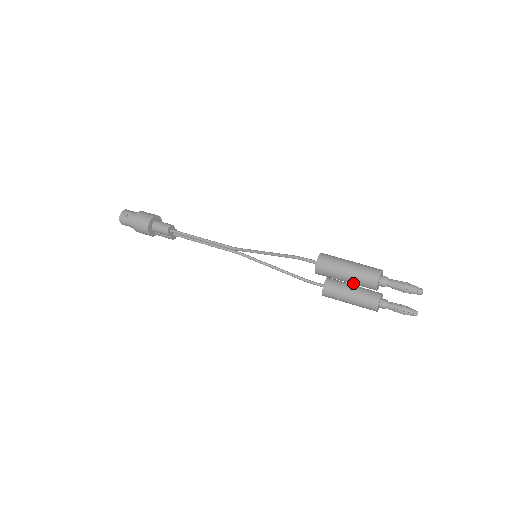
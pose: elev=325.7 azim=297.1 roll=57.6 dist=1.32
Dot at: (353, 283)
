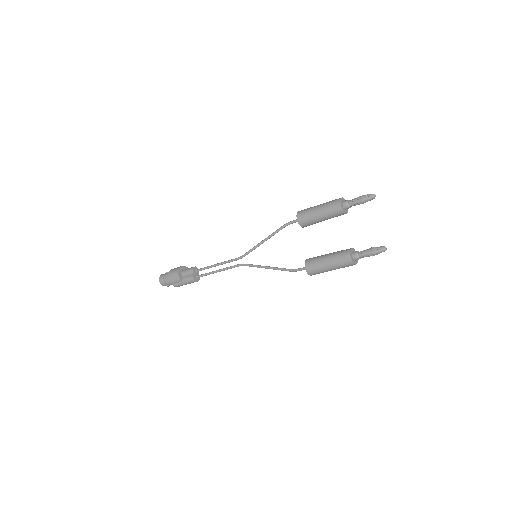
Dot at: (324, 209)
